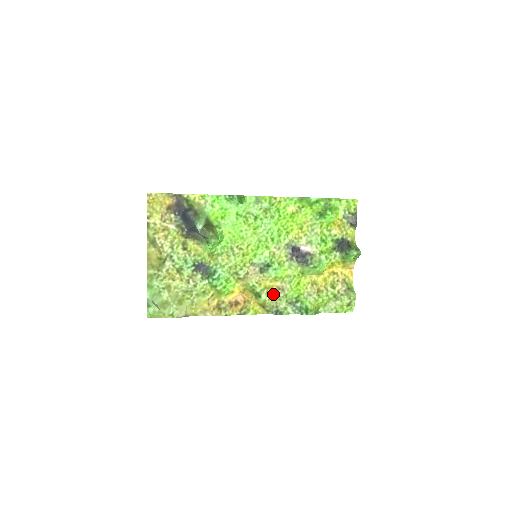
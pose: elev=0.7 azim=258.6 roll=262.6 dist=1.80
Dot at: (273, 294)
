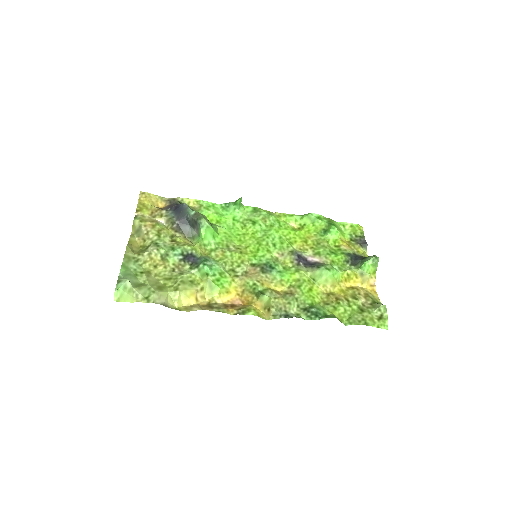
Dot at: (280, 296)
